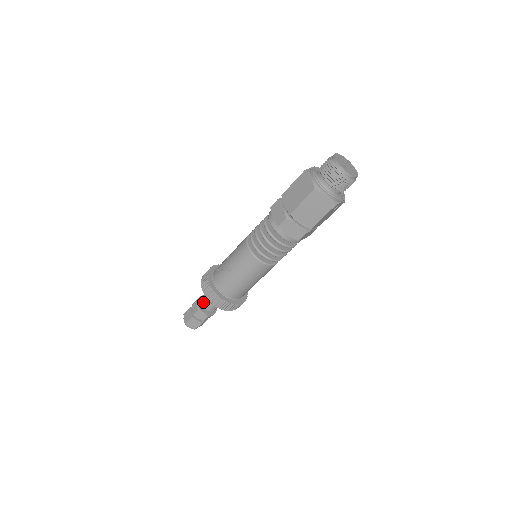
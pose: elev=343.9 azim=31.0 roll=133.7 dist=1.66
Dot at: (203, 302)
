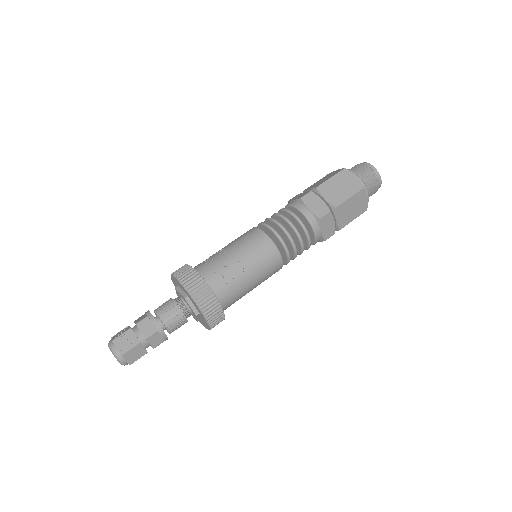
Dot at: (166, 317)
